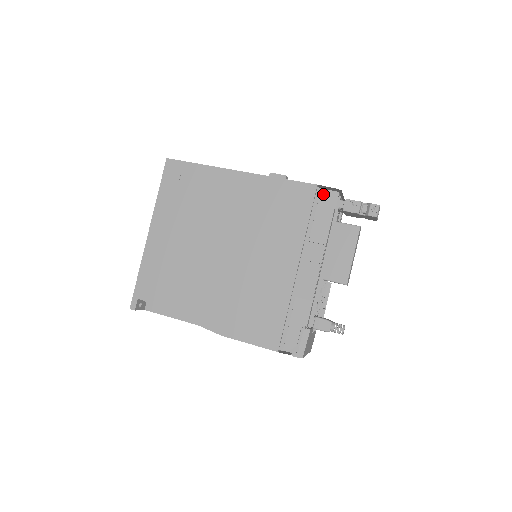
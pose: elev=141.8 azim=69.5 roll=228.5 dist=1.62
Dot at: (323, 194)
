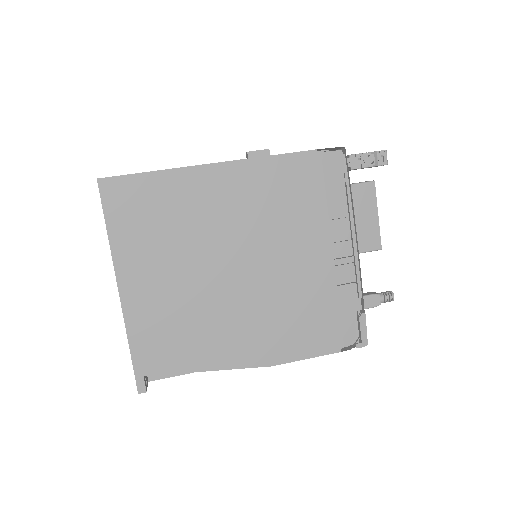
Dot at: (325, 158)
